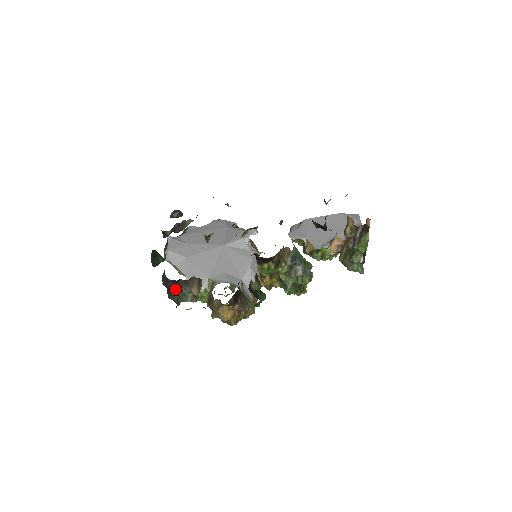
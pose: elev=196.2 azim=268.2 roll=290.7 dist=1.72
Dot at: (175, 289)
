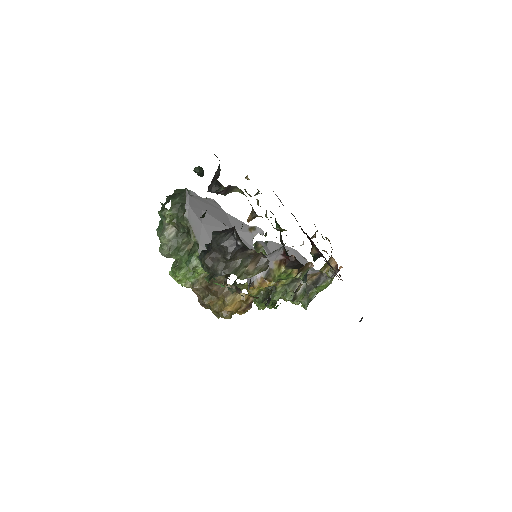
Dot at: (234, 256)
